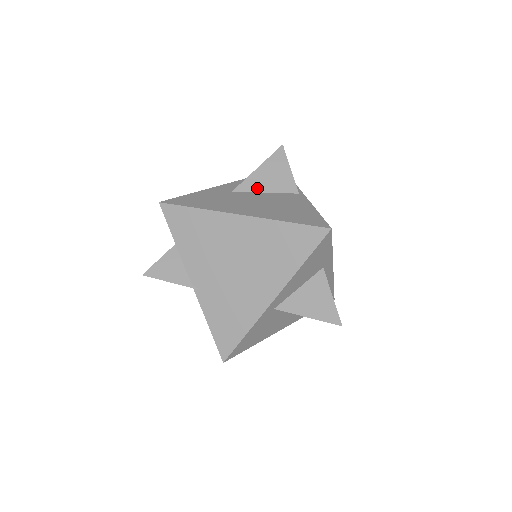
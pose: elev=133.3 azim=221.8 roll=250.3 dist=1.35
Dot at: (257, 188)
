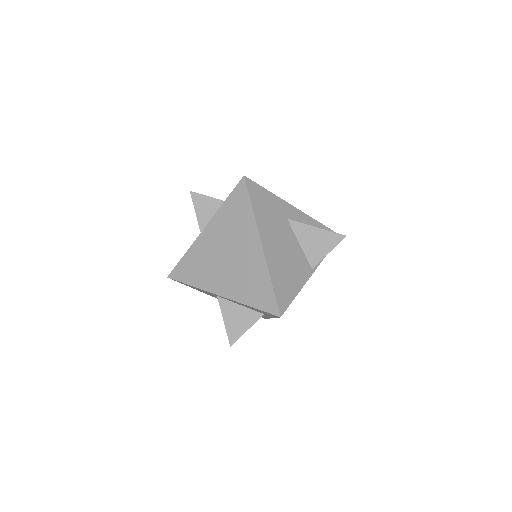
Dot at: (300, 236)
